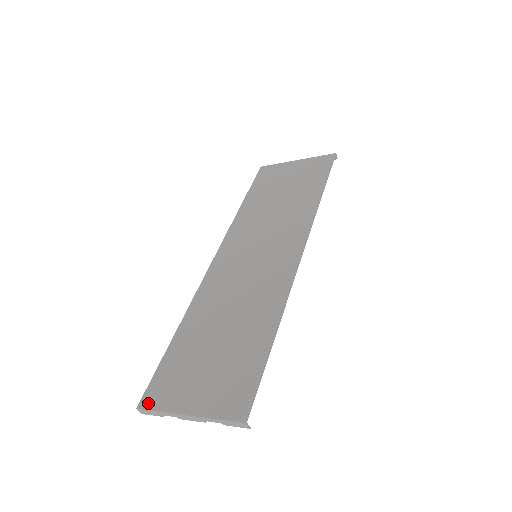
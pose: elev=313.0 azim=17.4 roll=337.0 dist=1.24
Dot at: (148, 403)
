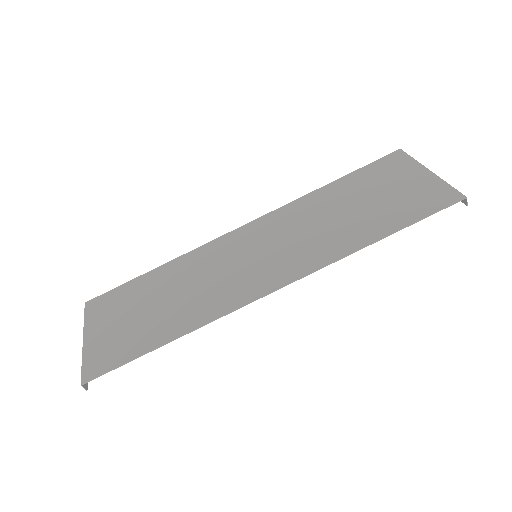
Dot at: (89, 306)
